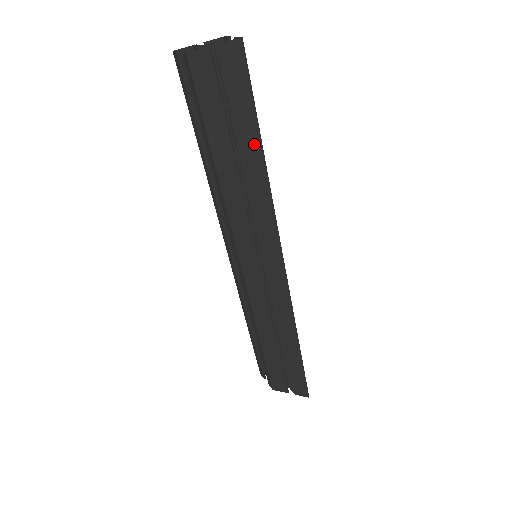
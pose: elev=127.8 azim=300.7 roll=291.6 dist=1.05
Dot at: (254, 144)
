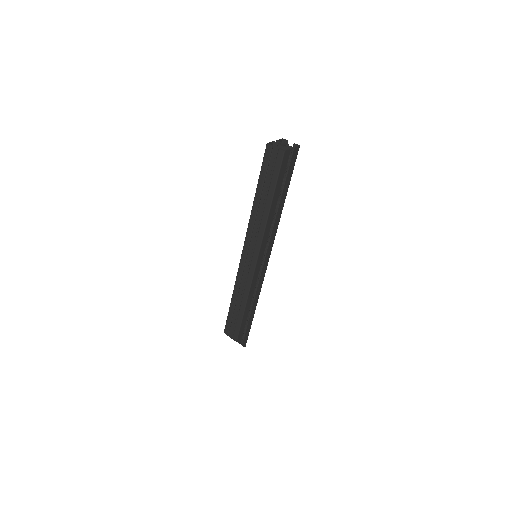
Dot at: (284, 196)
